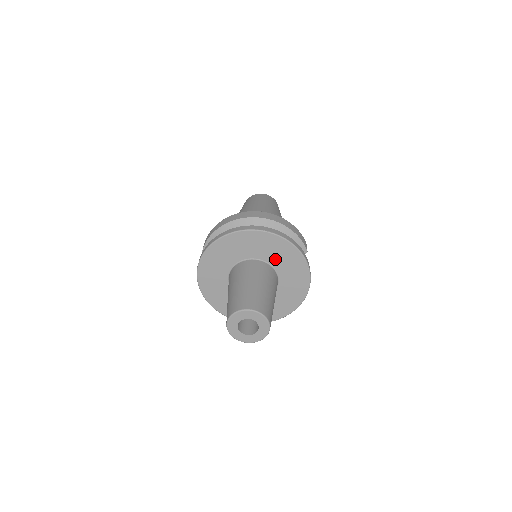
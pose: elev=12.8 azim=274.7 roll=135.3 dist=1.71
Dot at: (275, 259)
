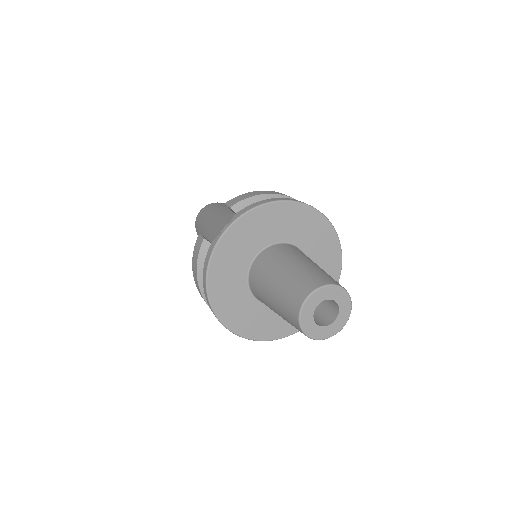
Dot at: occluded
